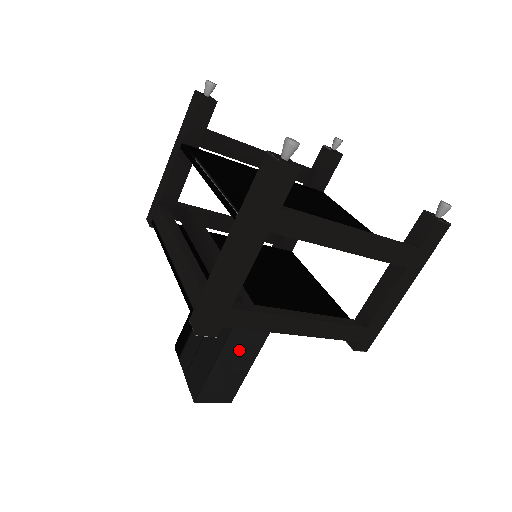
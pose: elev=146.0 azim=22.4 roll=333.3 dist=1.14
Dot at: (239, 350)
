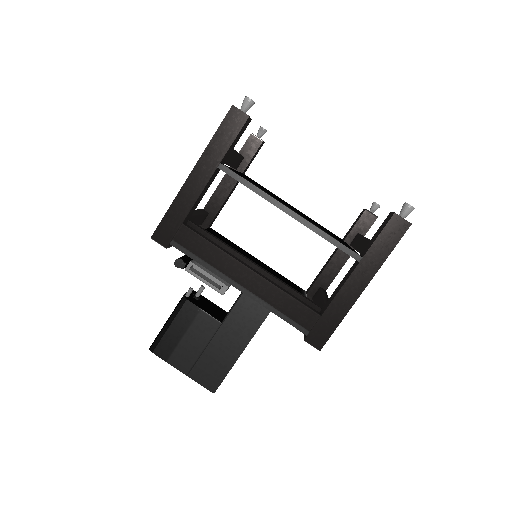
Dot at: occluded
